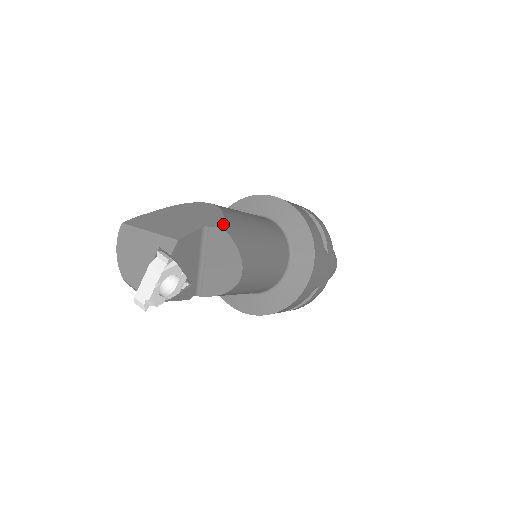
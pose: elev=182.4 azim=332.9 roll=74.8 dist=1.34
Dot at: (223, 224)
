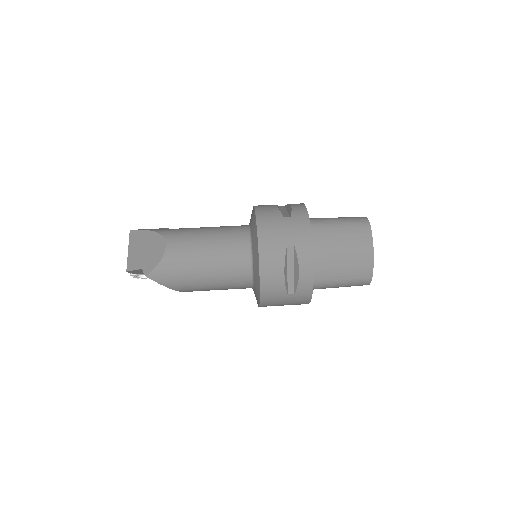
Dot at: (149, 275)
